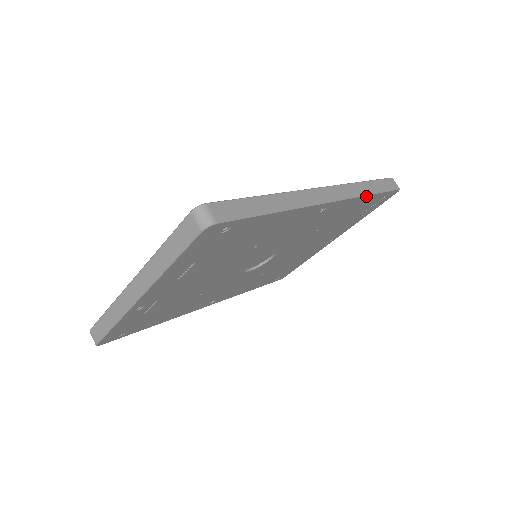
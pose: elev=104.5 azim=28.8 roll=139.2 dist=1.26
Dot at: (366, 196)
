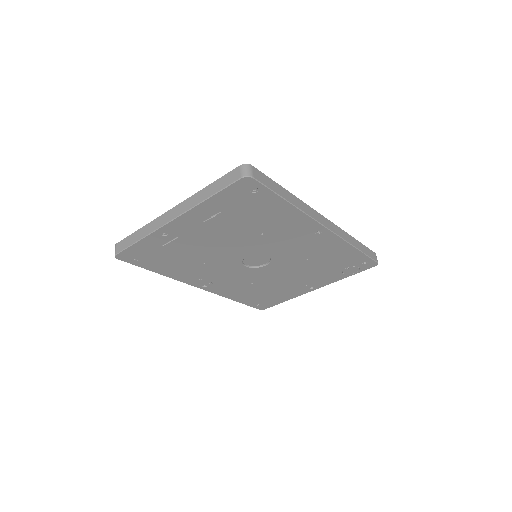
Dot at: (352, 247)
